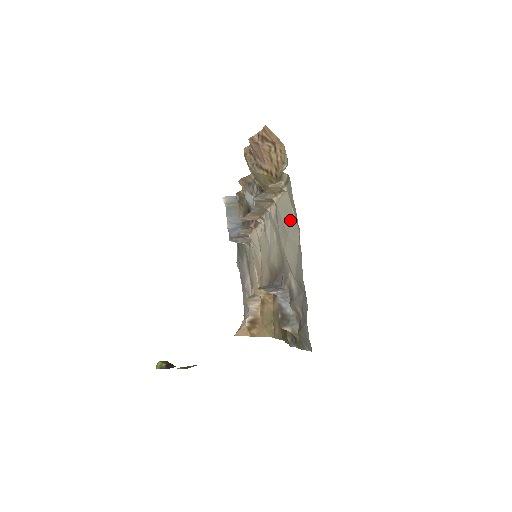
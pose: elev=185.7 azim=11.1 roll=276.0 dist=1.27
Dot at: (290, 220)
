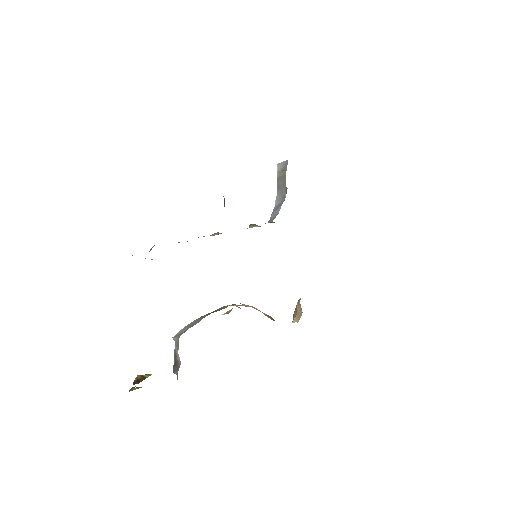
Dot at: occluded
